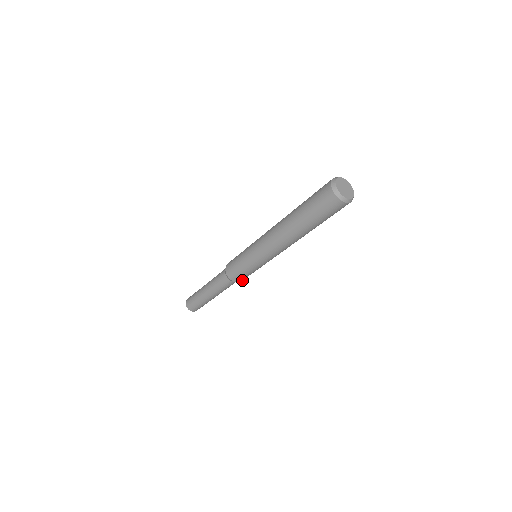
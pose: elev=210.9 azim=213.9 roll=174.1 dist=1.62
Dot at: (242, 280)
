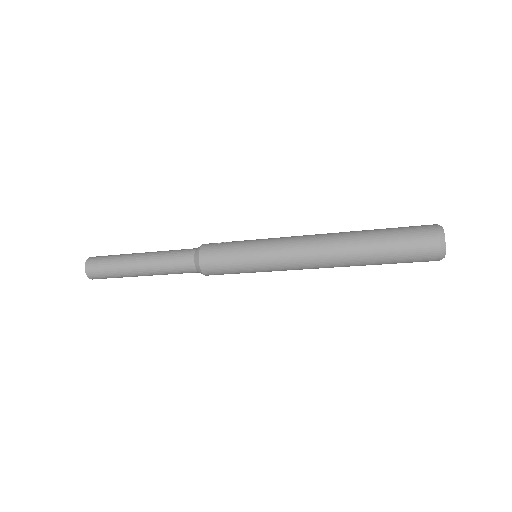
Dot at: occluded
